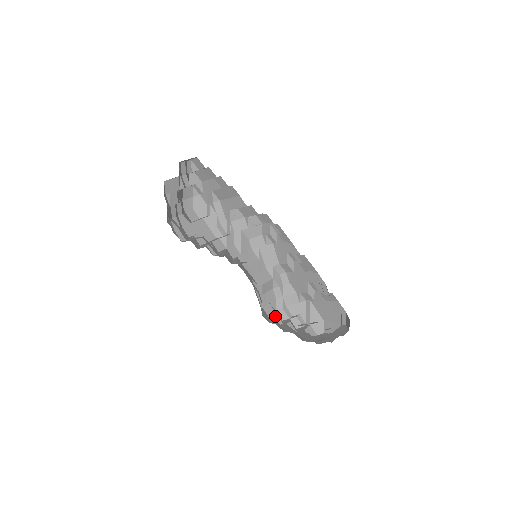
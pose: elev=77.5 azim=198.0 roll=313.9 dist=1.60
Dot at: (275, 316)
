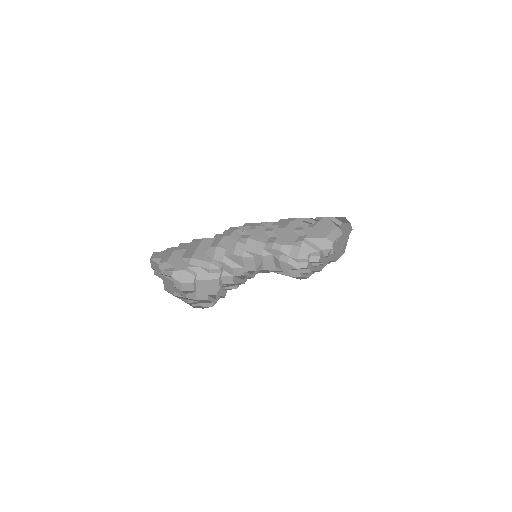
Dot at: (302, 271)
